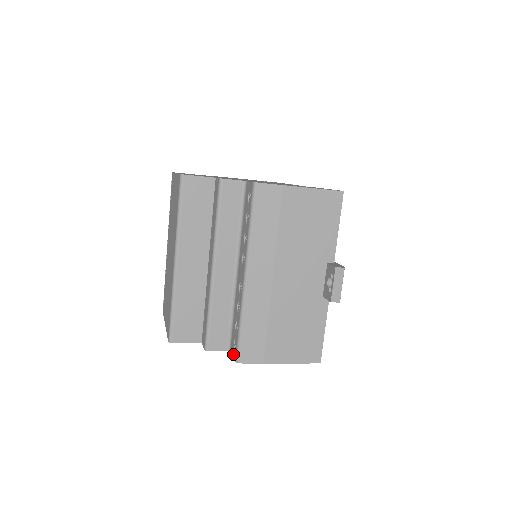
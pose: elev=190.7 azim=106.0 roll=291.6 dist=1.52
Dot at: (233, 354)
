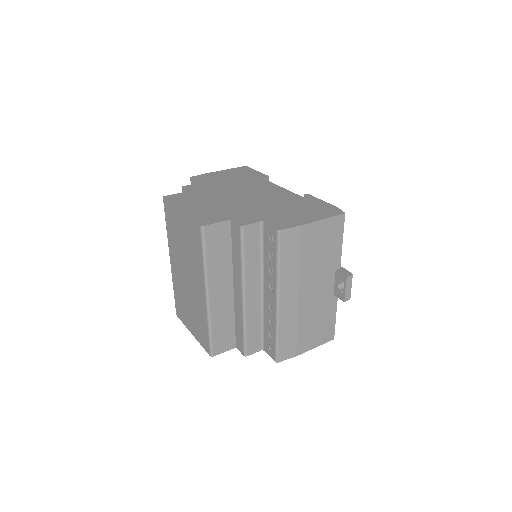
Dot at: (270, 355)
